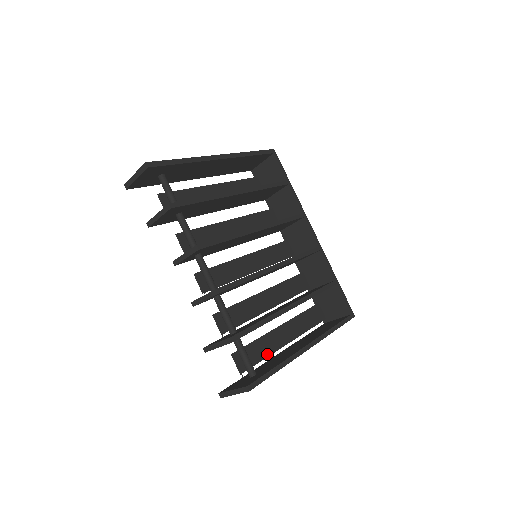
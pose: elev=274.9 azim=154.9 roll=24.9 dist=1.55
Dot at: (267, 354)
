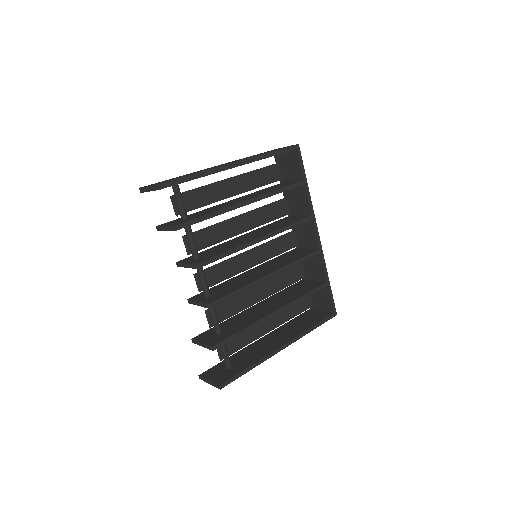
Dot at: (248, 342)
